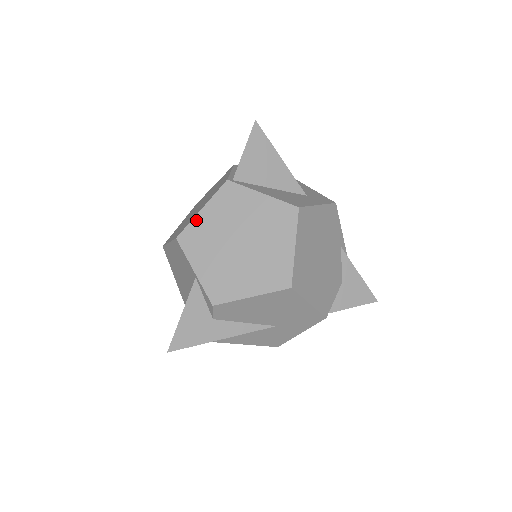
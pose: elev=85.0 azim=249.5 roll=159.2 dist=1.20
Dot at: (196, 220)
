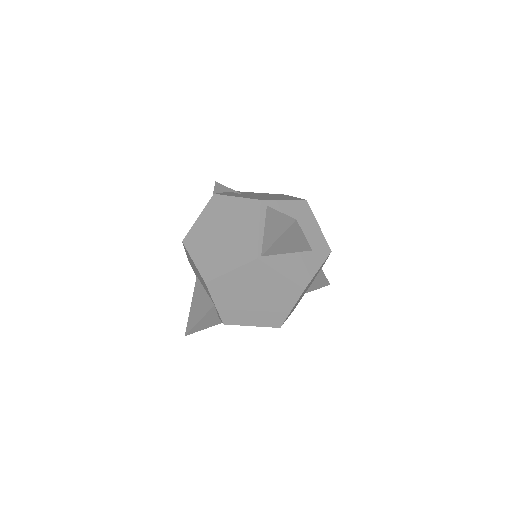
Dot at: (224, 277)
